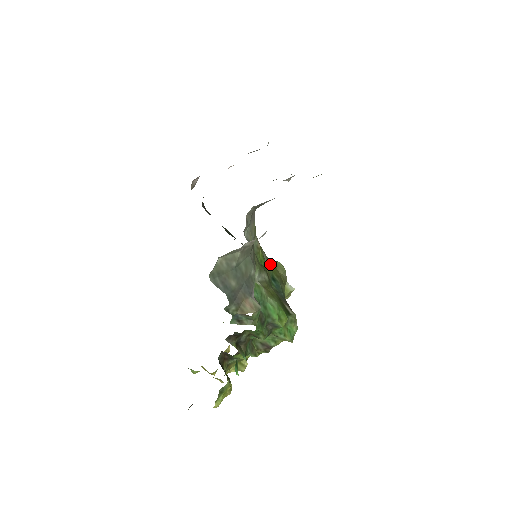
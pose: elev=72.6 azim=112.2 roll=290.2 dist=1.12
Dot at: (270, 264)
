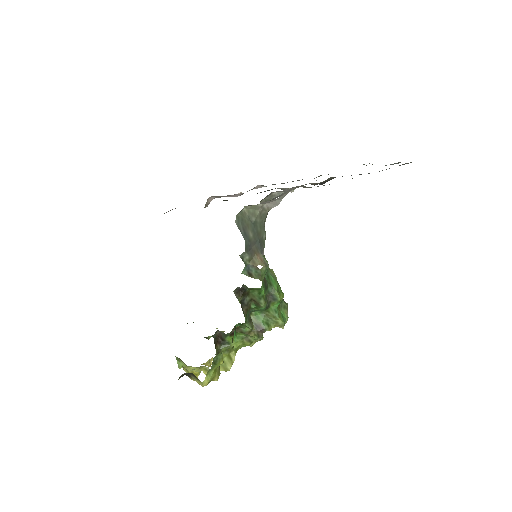
Dot at: occluded
